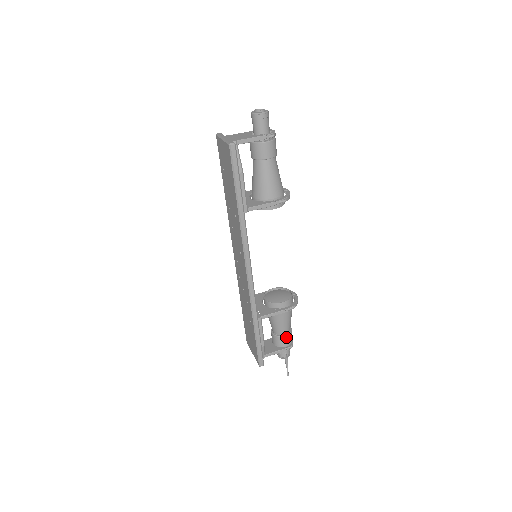
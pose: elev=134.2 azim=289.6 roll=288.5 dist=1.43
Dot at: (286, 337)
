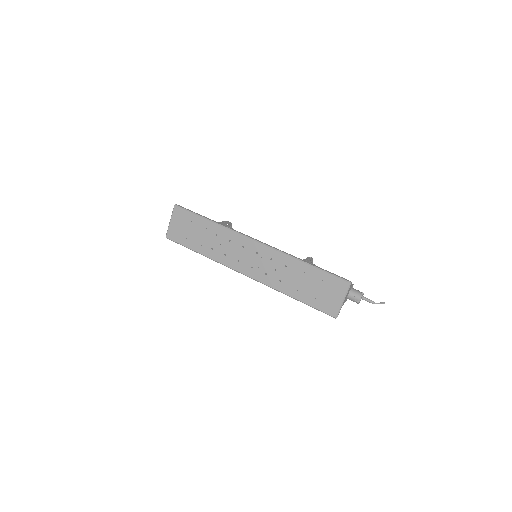
Dot at: occluded
